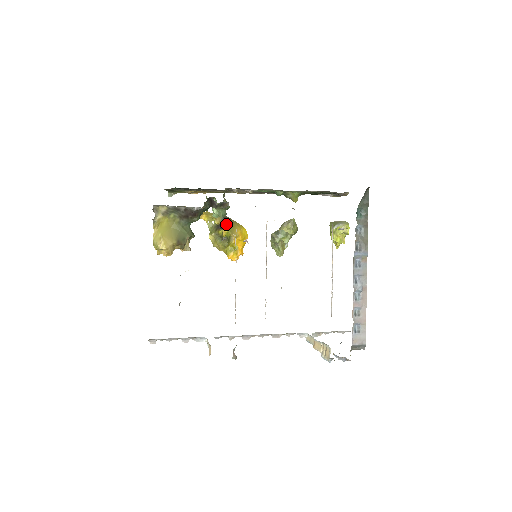
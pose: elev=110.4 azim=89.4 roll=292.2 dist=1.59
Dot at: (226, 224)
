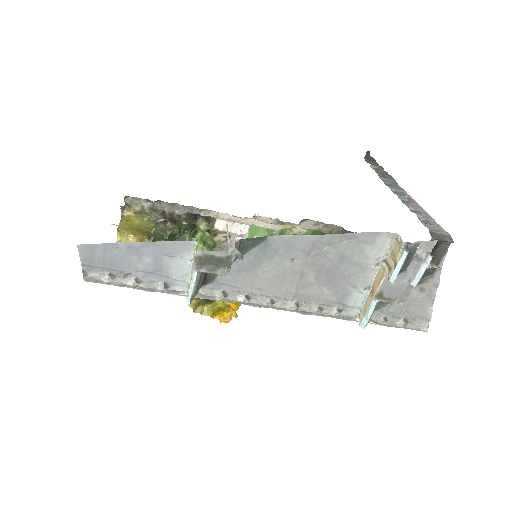
Dot at: occluded
